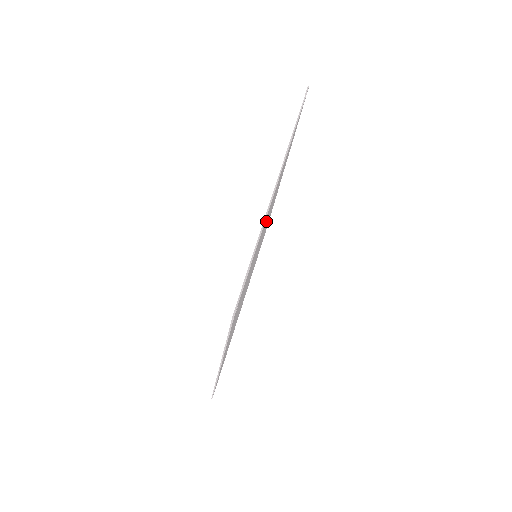
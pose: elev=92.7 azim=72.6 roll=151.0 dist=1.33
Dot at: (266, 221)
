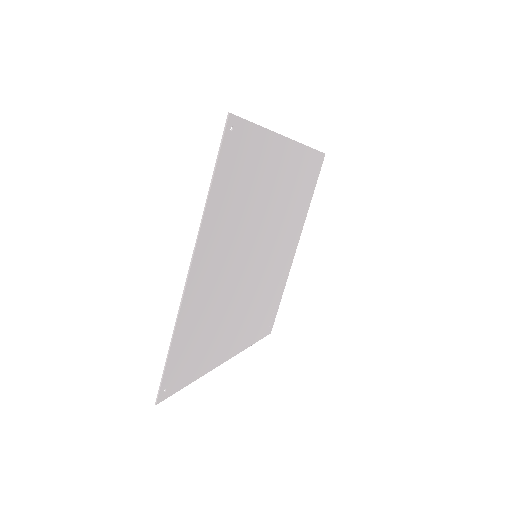
Dot at: (273, 191)
